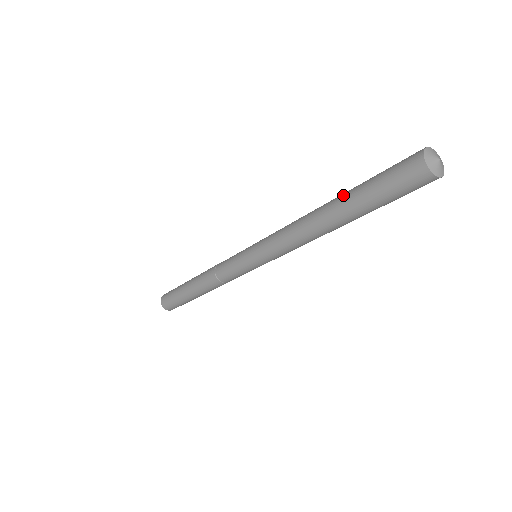
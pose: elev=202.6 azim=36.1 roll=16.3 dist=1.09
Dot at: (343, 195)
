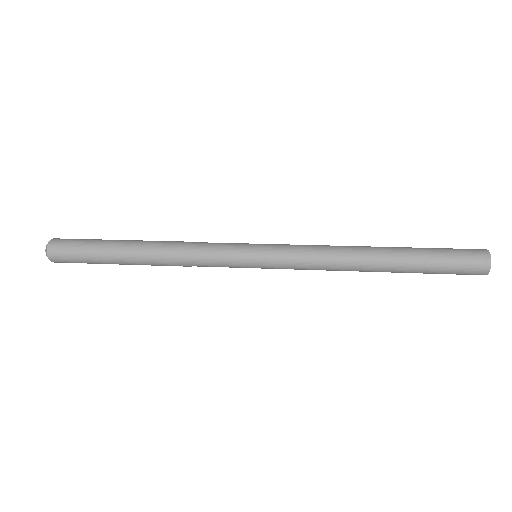
Dot at: (403, 249)
